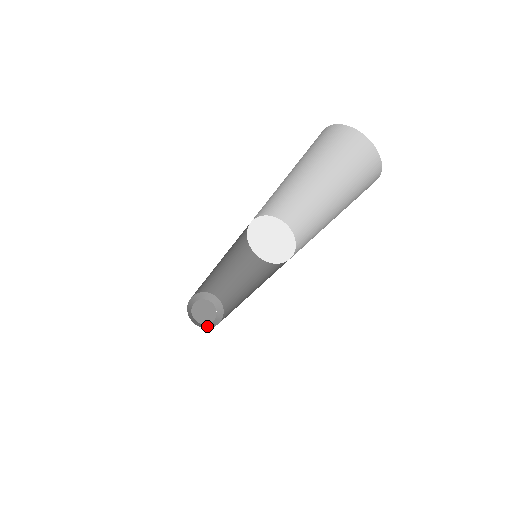
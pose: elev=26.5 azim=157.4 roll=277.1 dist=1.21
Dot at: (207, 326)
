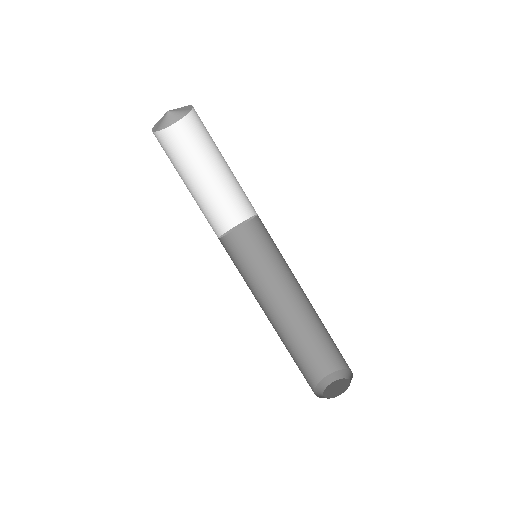
Dot at: occluded
